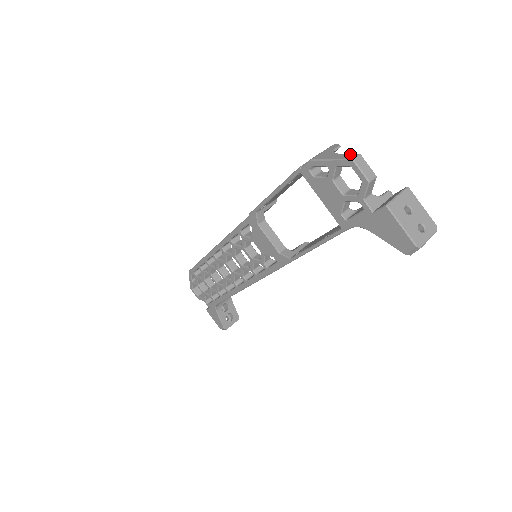
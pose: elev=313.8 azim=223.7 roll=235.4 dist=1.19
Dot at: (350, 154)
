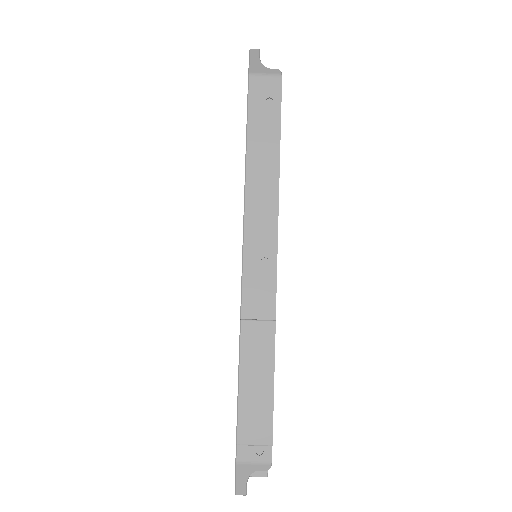
Dot at: (245, 490)
